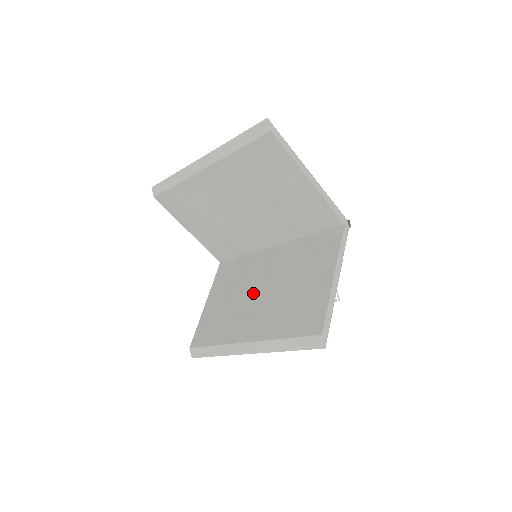
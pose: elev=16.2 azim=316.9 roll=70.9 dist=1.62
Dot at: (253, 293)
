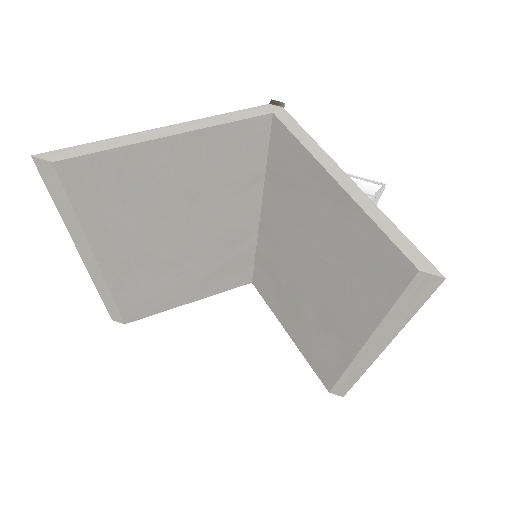
Dot at: (303, 288)
